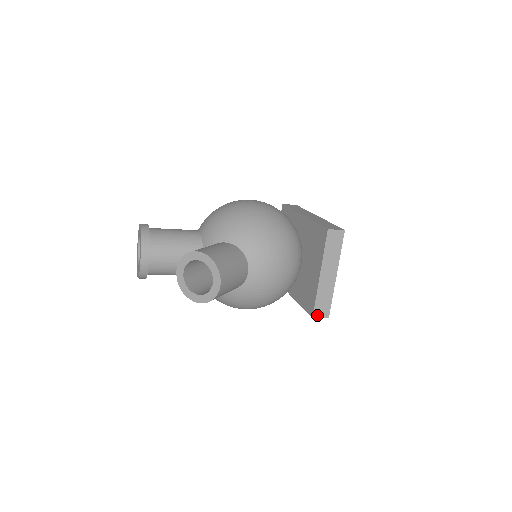
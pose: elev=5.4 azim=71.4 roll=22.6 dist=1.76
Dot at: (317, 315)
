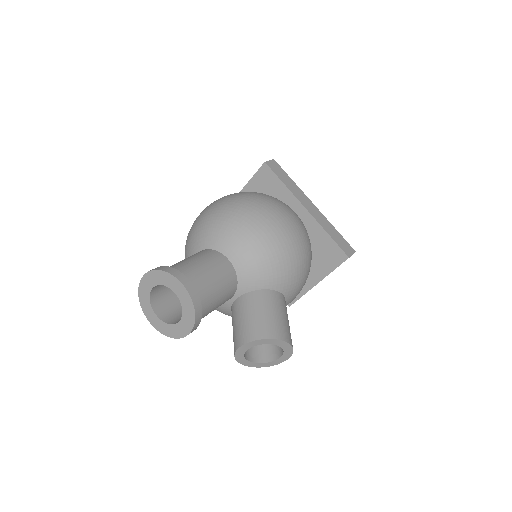
Dot at: occluded
